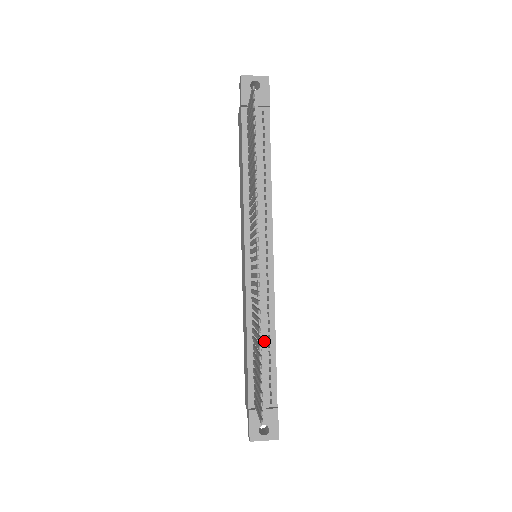
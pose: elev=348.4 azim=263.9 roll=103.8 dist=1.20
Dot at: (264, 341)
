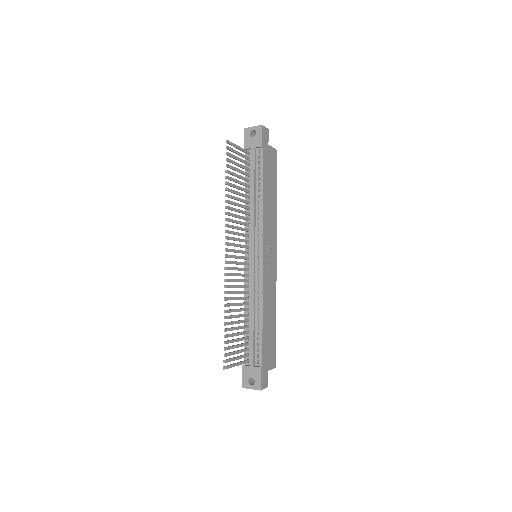
Dot at: (253, 317)
